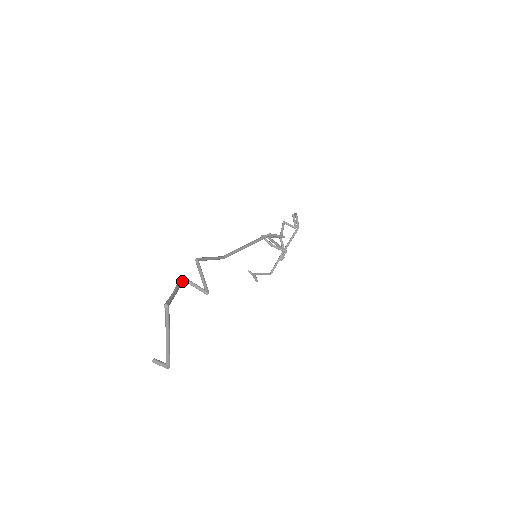
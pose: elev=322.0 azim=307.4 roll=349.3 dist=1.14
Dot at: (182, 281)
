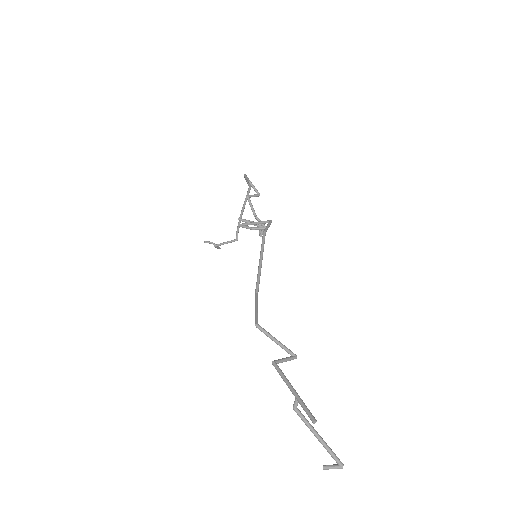
Dot at: (280, 369)
